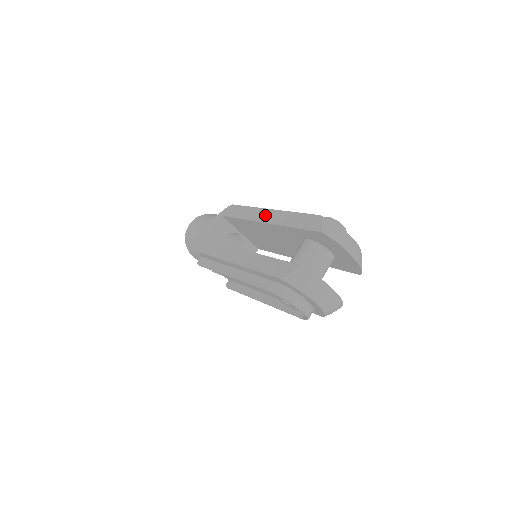
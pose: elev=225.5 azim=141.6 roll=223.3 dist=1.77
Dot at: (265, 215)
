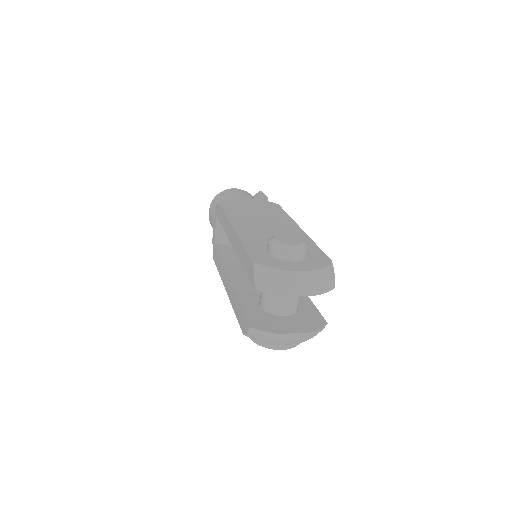
Dot at: (231, 235)
